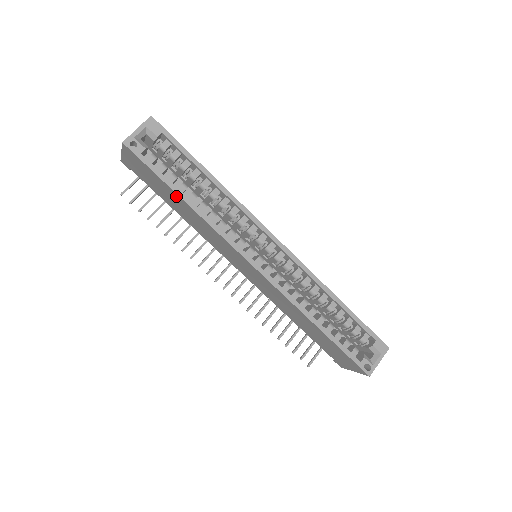
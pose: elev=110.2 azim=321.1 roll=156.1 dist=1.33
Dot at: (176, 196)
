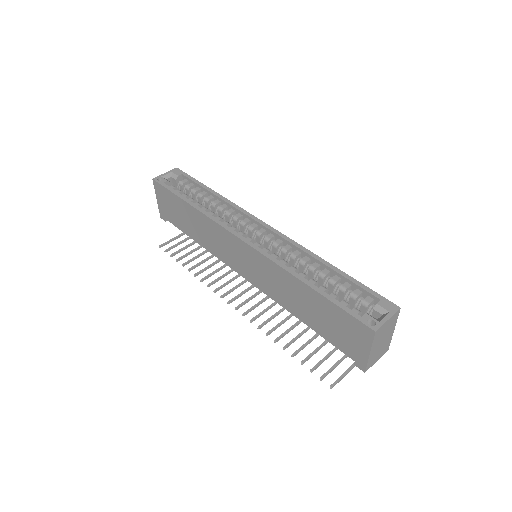
Dot at: (185, 205)
